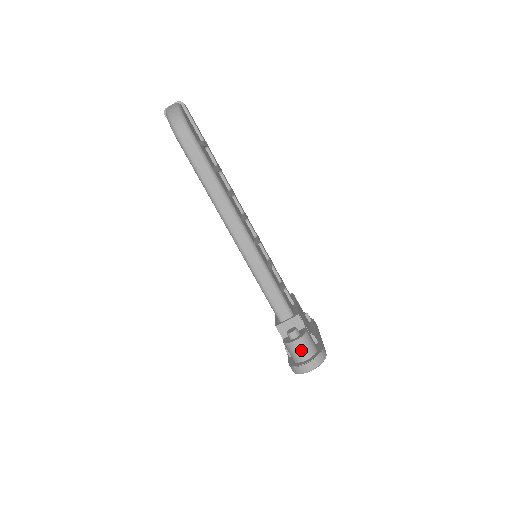
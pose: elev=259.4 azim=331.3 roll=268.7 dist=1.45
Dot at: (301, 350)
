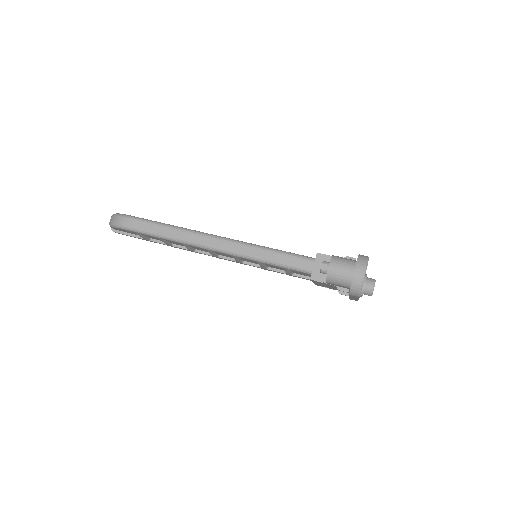
Dot at: (341, 270)
